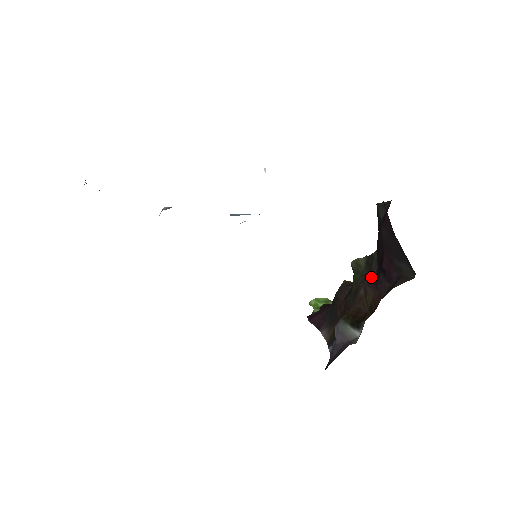
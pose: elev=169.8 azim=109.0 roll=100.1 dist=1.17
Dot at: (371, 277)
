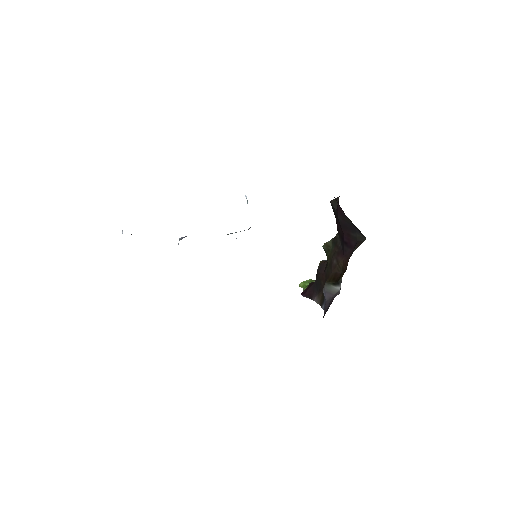
Dot at: (338, 250)
